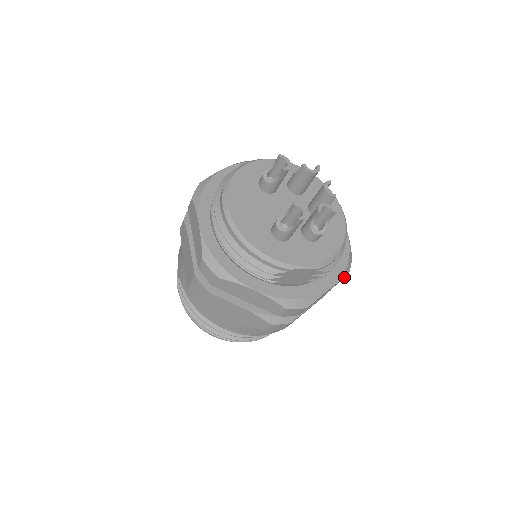
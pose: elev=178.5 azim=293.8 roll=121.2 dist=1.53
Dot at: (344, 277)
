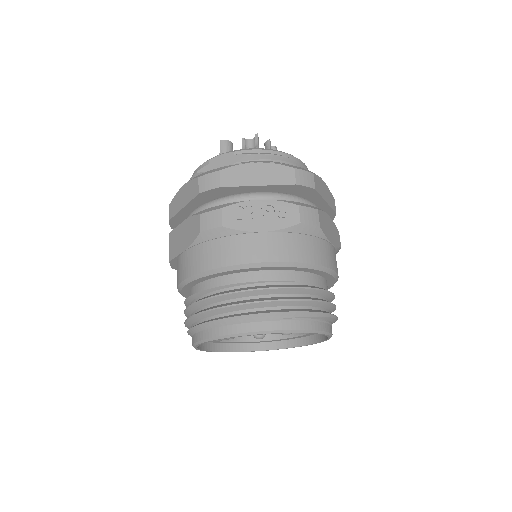
Dot at: (288, 171)
